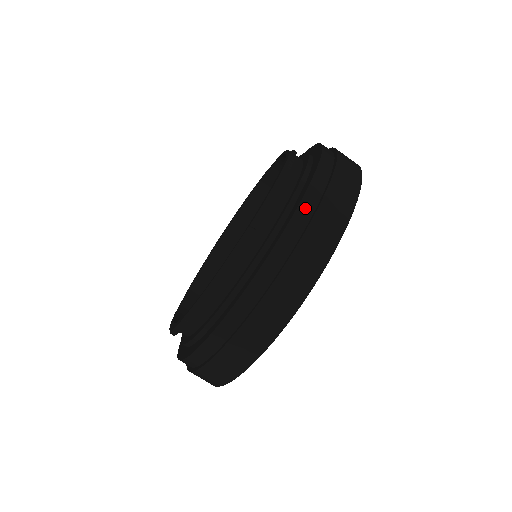
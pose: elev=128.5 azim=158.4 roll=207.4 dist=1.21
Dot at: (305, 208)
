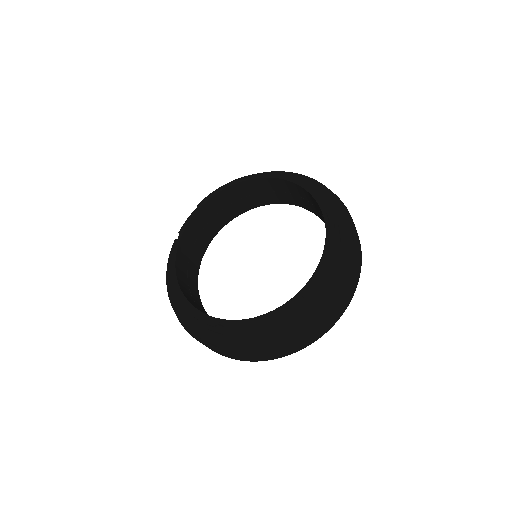
Dot at: (339, 294)
